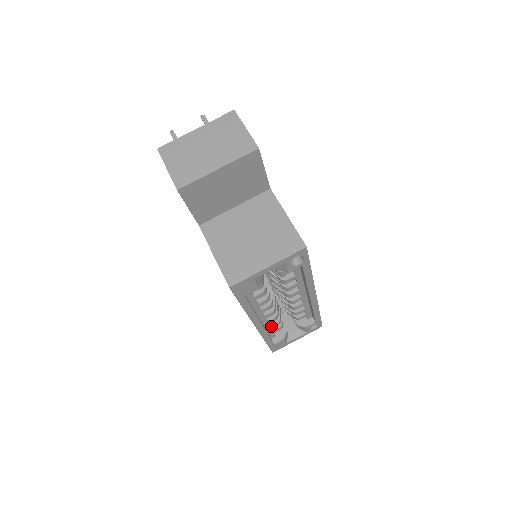
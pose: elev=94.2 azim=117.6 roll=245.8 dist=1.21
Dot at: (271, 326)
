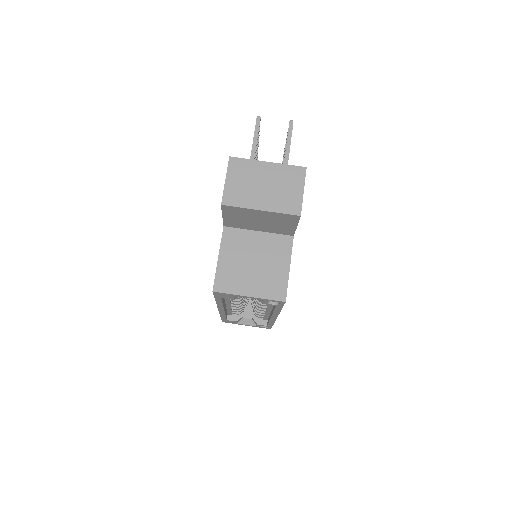
Dot at: (232, 310)
